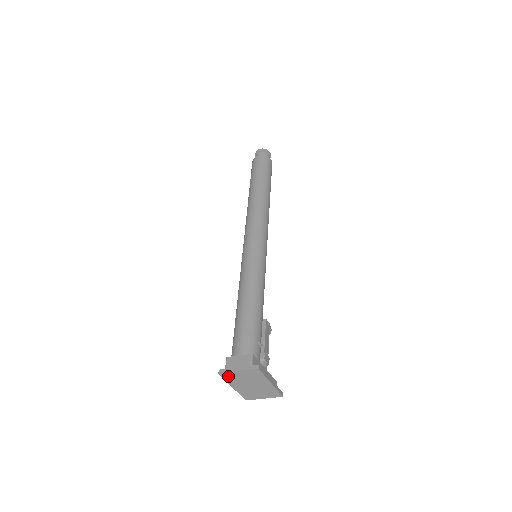
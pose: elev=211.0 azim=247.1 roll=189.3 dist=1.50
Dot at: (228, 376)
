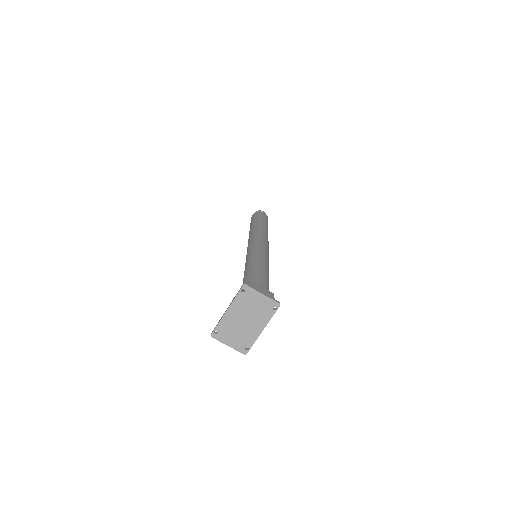
Dot at: (246, 294)
